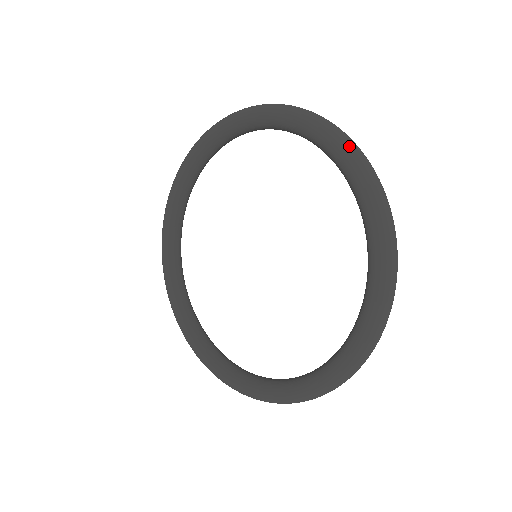
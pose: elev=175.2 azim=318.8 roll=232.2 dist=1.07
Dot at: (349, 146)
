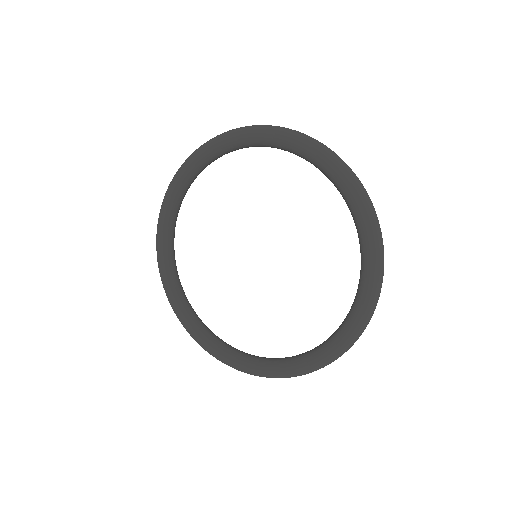
Dot at: (379, 253)
